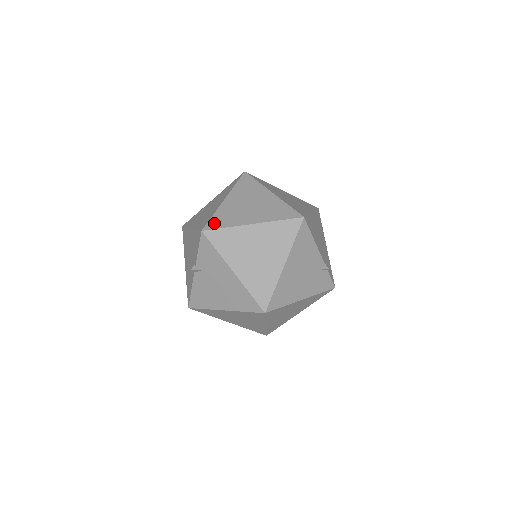
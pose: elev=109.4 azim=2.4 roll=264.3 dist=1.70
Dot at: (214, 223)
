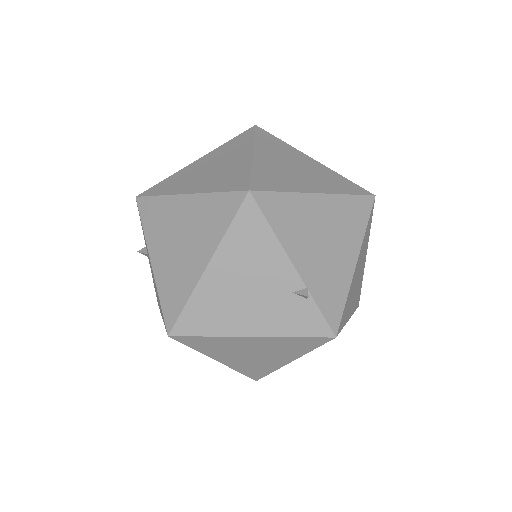
Dot at: (155, 189)
